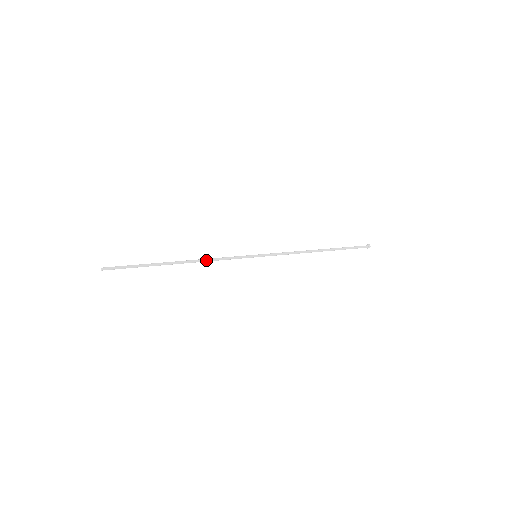
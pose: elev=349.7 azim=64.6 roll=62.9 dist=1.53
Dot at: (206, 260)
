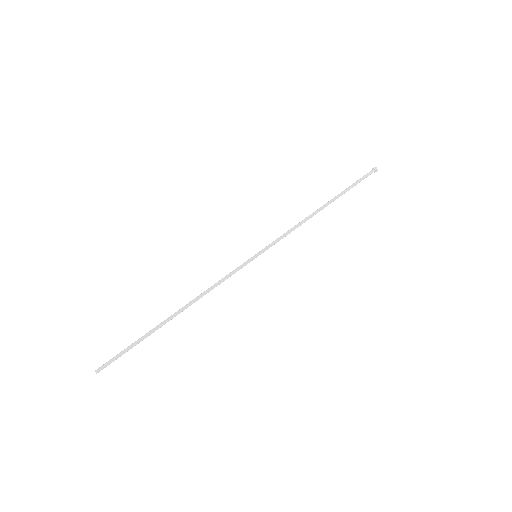
Dot at: occluded
